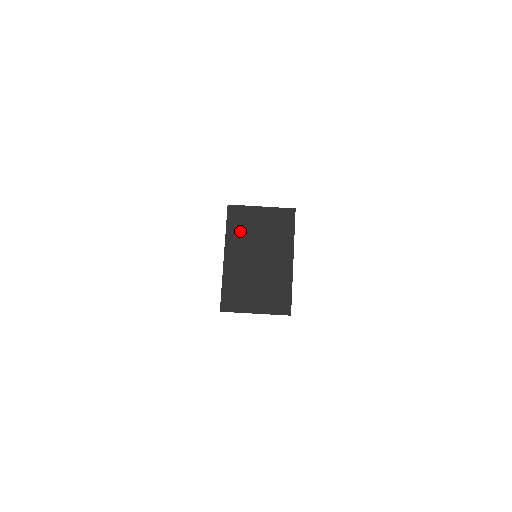
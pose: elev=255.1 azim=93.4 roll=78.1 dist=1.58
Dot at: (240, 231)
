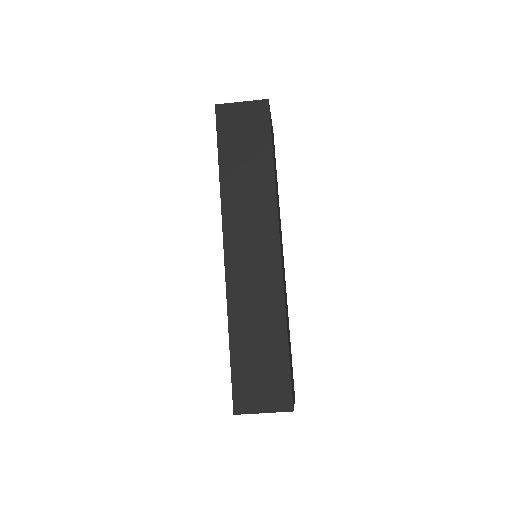
Dot at: occluded
